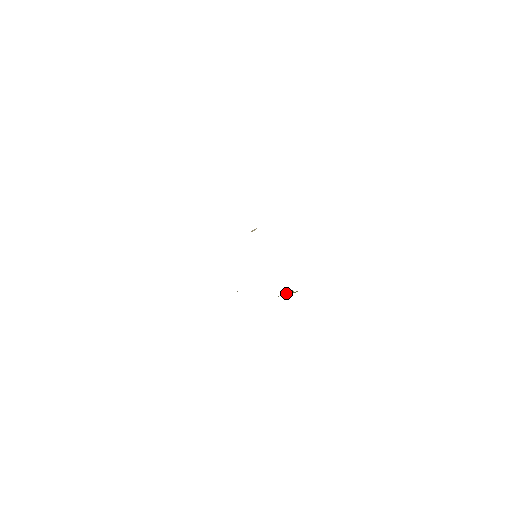
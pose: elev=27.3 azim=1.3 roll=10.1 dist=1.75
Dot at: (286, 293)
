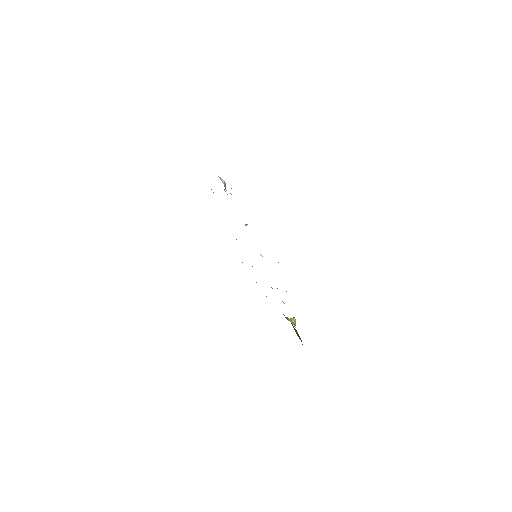
Dot at: occluded
